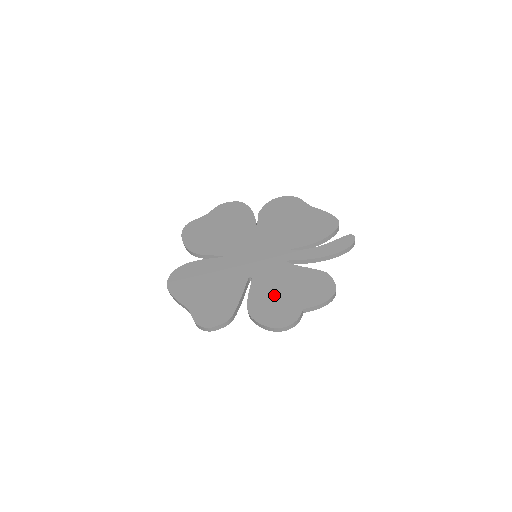
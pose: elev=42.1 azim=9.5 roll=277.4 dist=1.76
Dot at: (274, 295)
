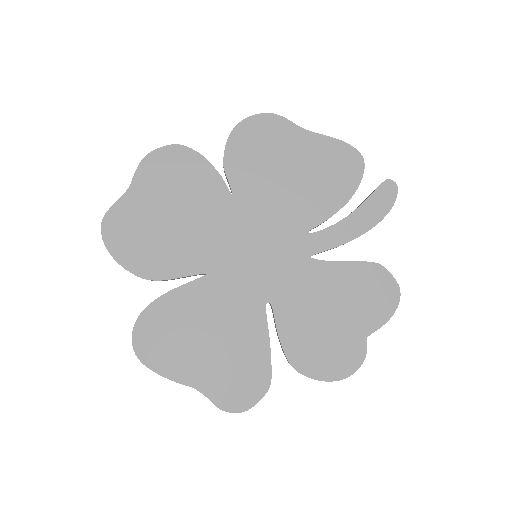
Dot at: (317, 326)
